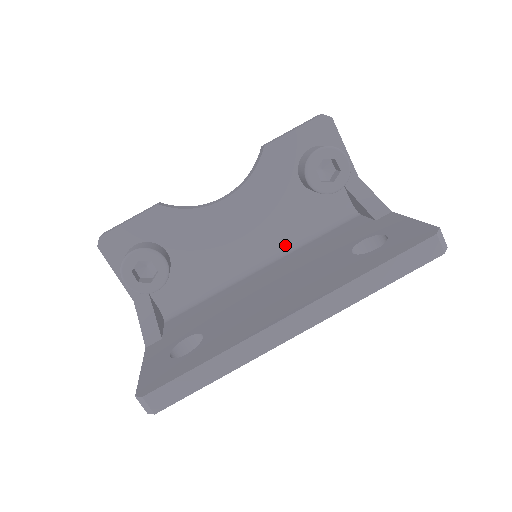
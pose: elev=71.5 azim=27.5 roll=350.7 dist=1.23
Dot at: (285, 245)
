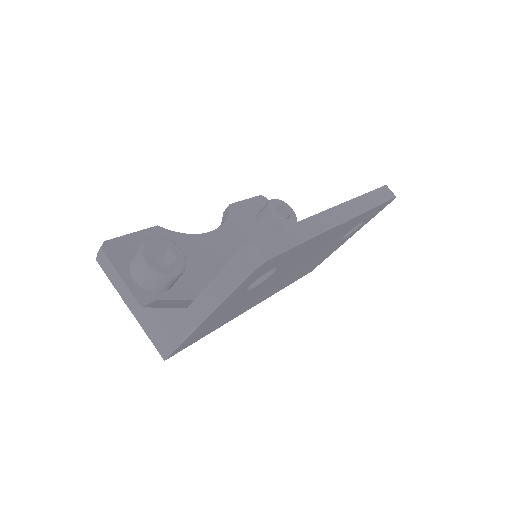
Dot at: occluded
